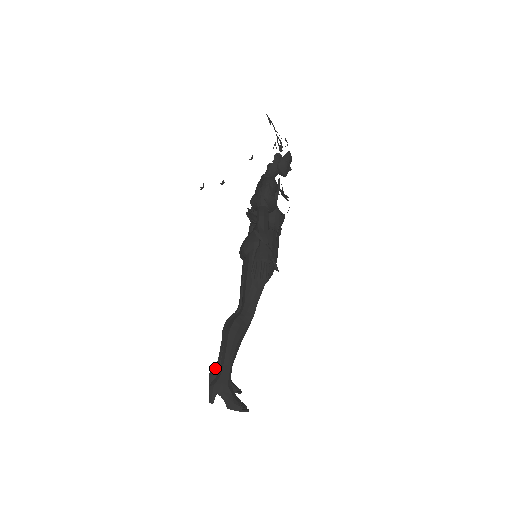
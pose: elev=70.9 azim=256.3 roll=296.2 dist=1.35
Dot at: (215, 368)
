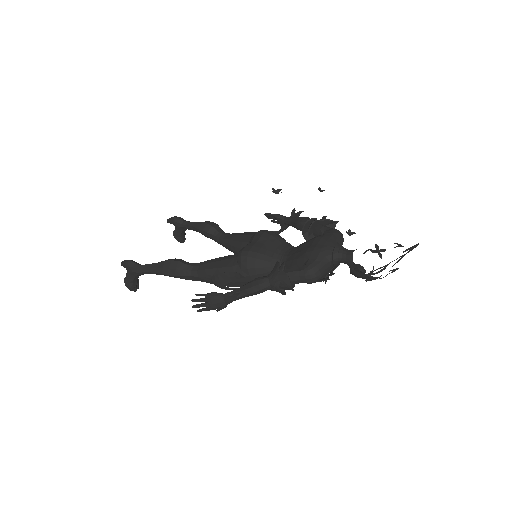
Dot at: (179, 222)
